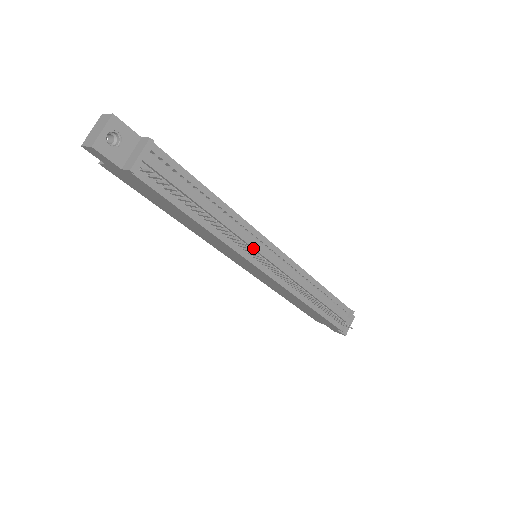
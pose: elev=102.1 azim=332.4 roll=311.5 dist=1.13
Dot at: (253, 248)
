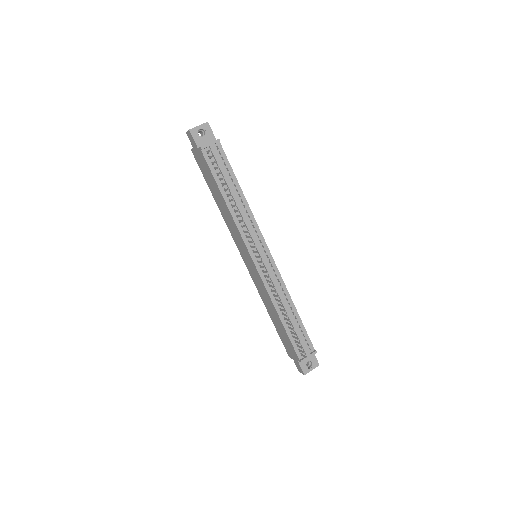
Dot at: (252, 239)
